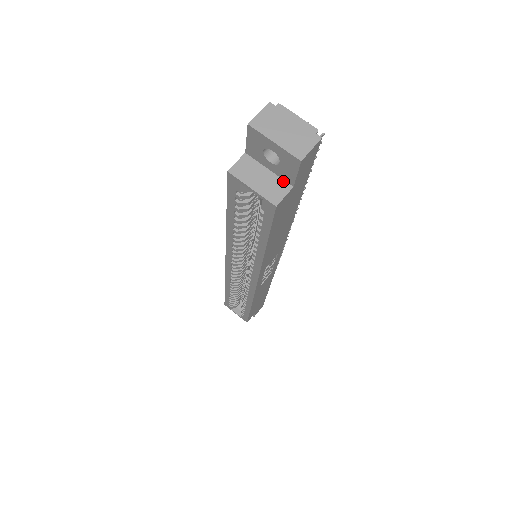
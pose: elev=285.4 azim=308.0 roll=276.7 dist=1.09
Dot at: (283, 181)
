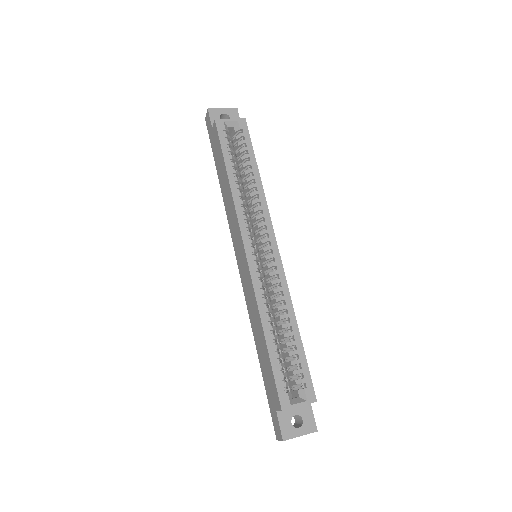
Dot at: occluded
